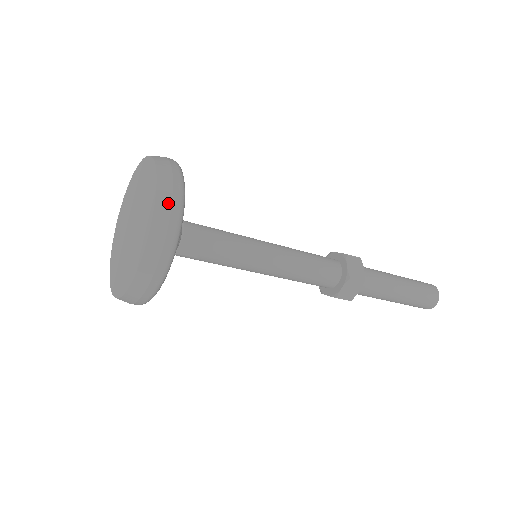
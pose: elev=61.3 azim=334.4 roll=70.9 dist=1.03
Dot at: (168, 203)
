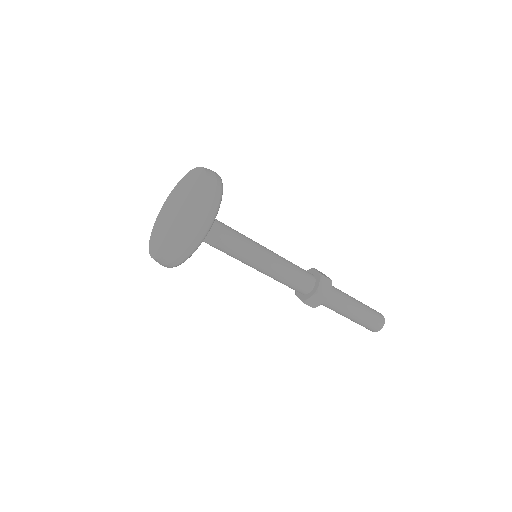
Dot at: (206, 213)
